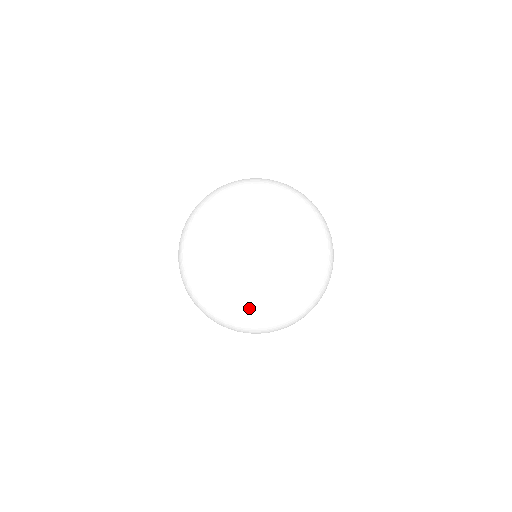
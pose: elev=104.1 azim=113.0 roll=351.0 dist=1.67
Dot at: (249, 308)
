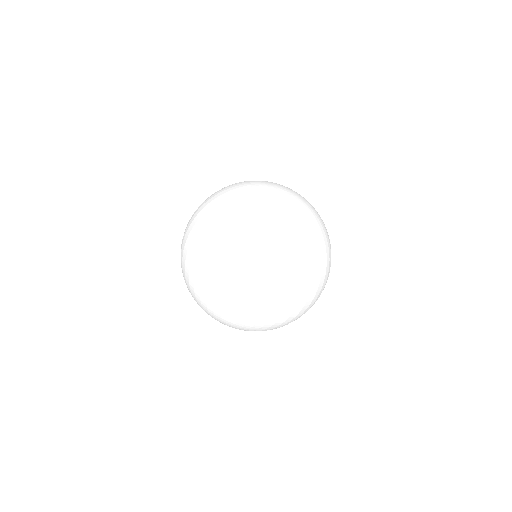
Dot at: (227, 221)
